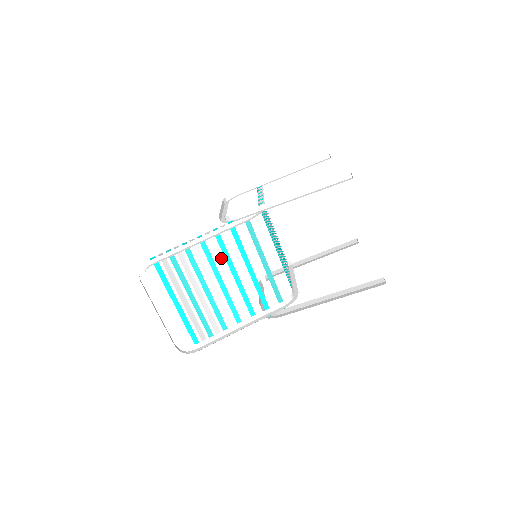
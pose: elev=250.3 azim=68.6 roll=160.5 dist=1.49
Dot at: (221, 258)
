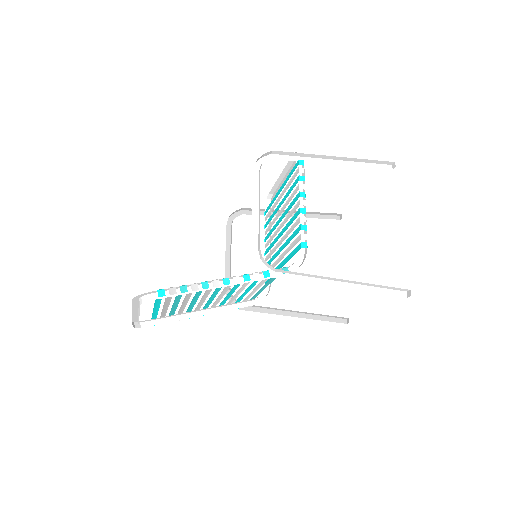
Dot at: (230, 286)
